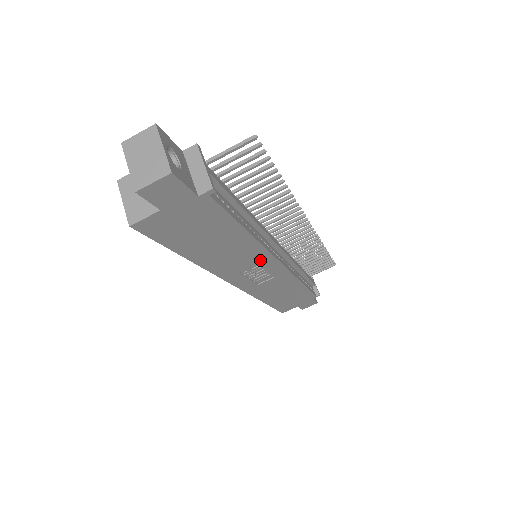
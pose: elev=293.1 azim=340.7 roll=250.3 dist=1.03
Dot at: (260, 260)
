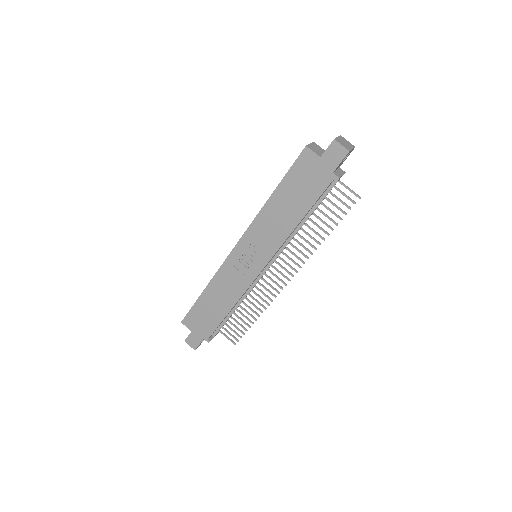
Dot at: (268, 249)
